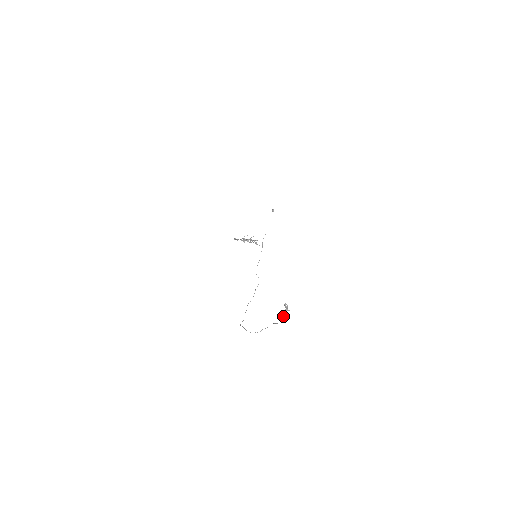
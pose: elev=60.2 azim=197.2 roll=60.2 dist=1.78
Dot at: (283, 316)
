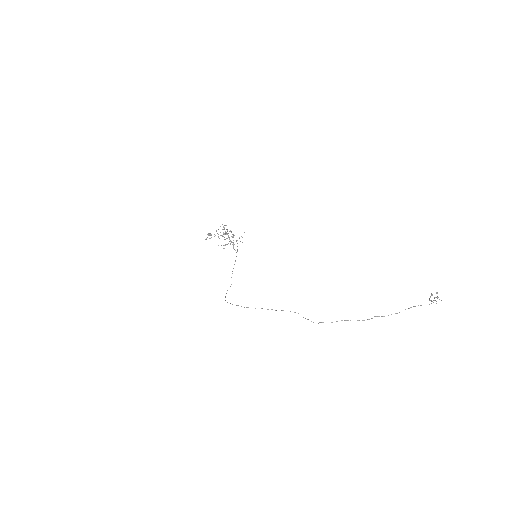
Dot at: occluded
